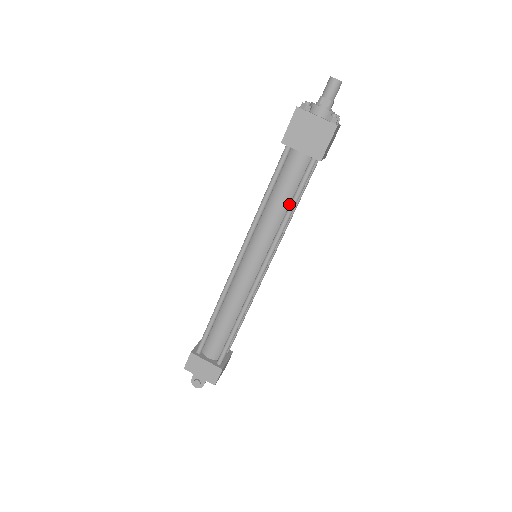
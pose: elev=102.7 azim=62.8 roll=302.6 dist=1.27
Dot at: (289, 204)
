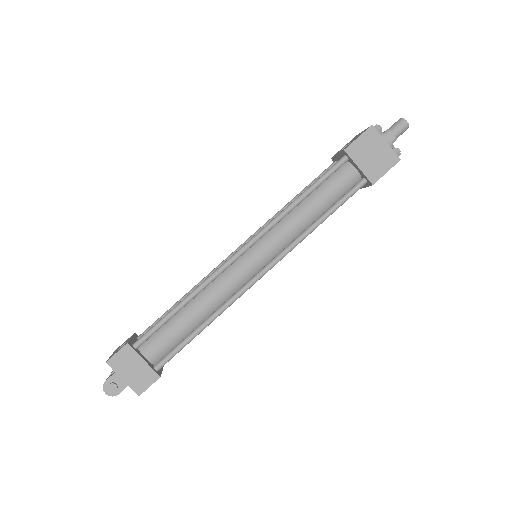
Dot at: (320, 214)
